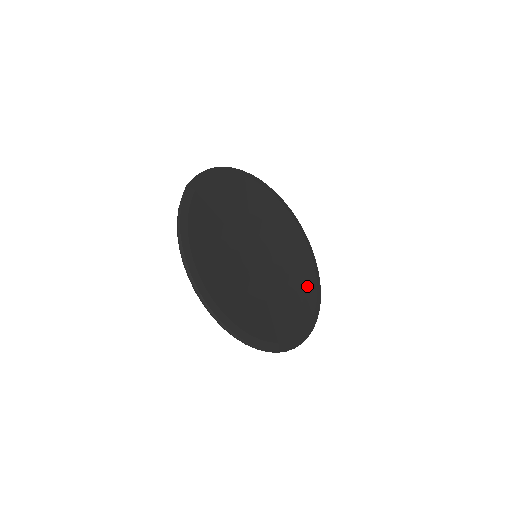
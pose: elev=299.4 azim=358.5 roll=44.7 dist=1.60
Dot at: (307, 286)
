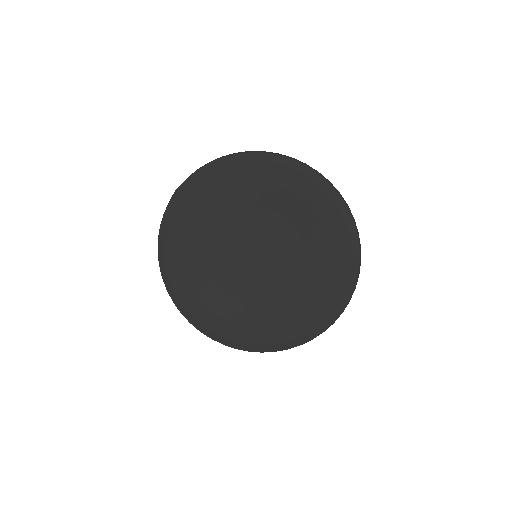
Dot at: (325, 293)
